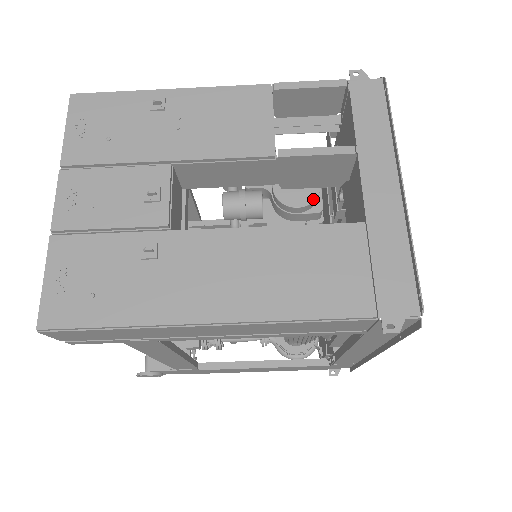
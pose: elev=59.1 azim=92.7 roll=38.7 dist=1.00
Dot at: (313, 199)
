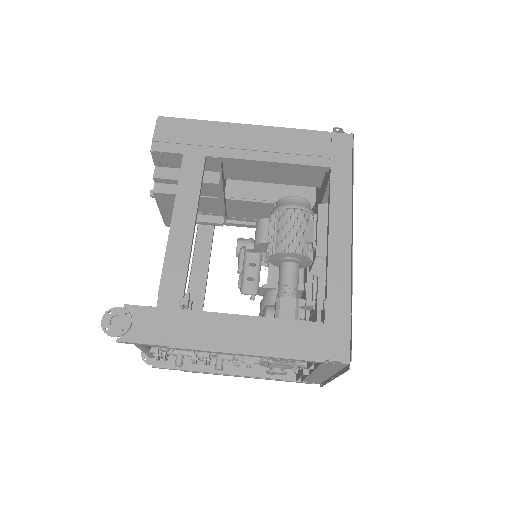
Dot at: occluded
